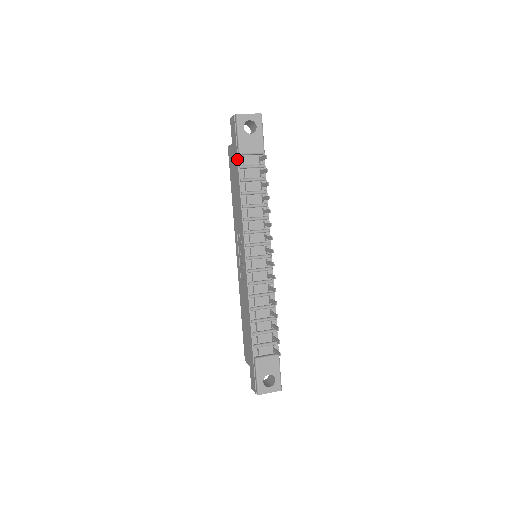
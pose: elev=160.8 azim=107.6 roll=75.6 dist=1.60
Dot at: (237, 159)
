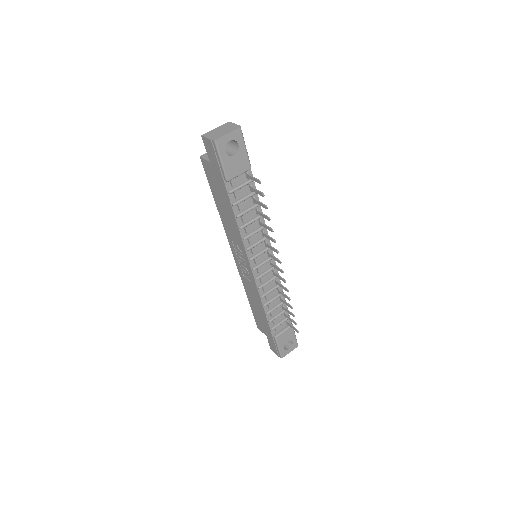
Dot at: (224, 185)
